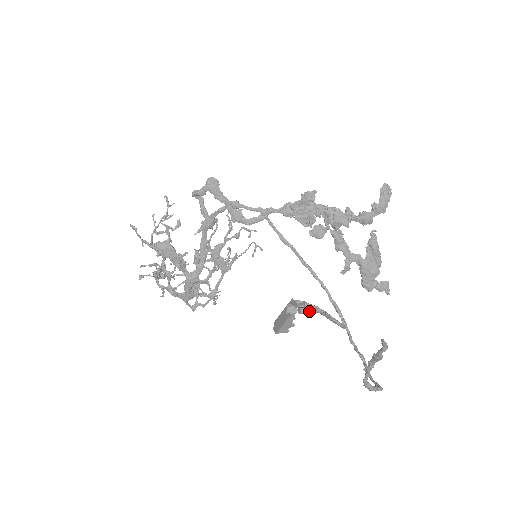
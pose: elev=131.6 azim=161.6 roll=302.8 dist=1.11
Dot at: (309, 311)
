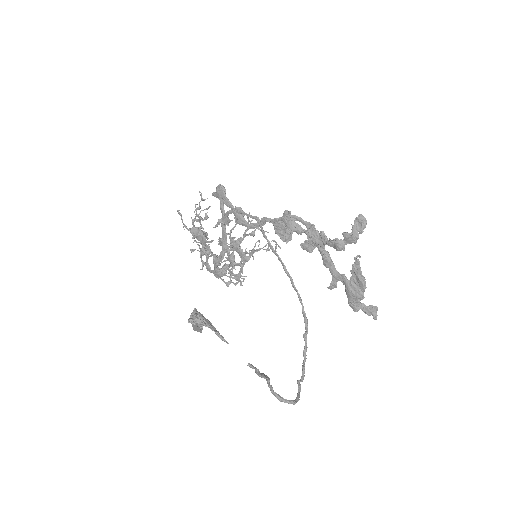
Dot at: (195, 323)
